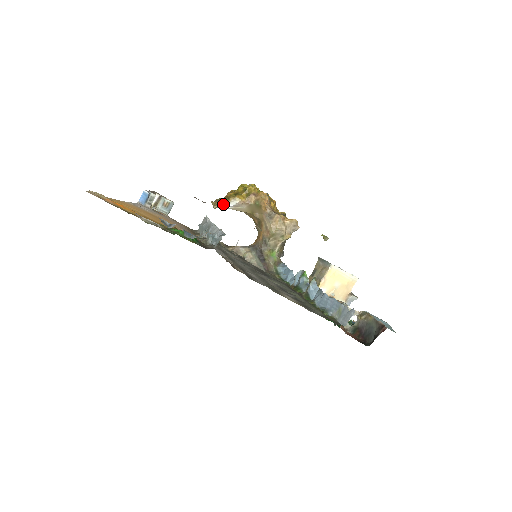
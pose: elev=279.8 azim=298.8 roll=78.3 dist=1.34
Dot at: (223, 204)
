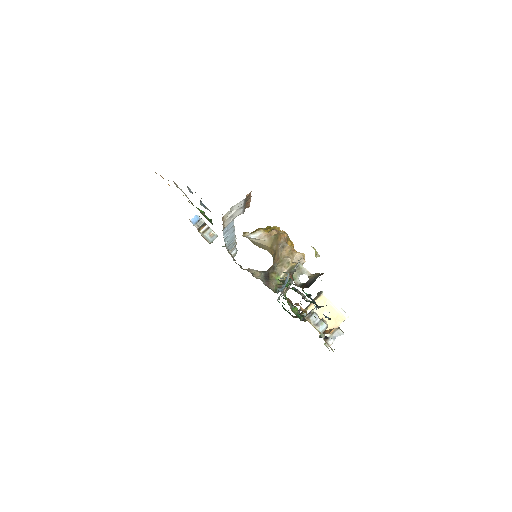
Dot at: (250, 233)
